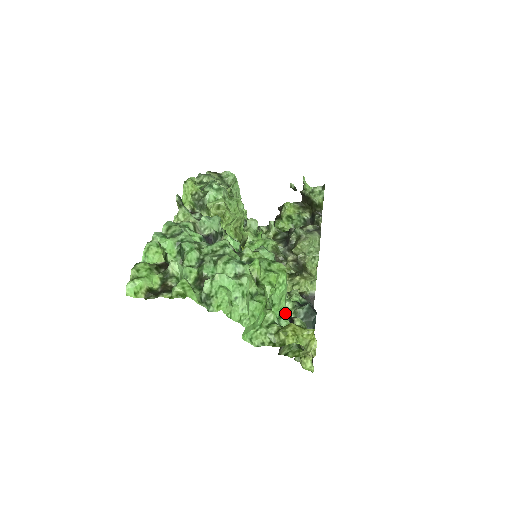
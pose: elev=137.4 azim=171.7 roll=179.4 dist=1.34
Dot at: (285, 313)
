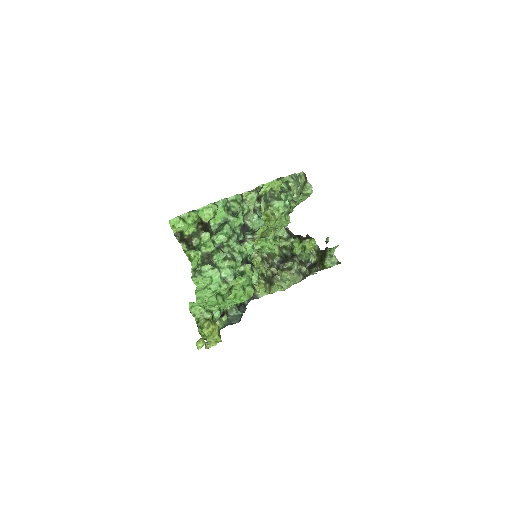
Dot at: (225, 308)
